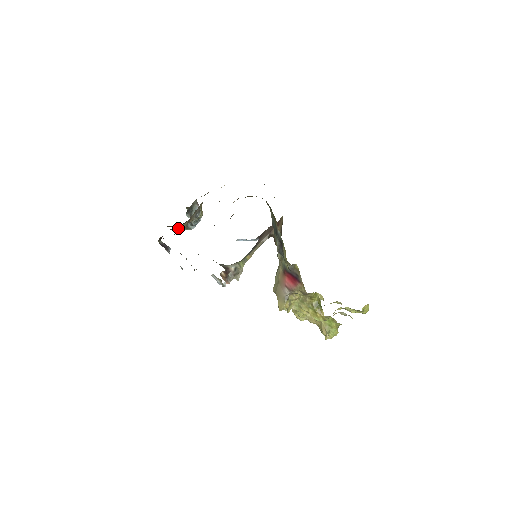
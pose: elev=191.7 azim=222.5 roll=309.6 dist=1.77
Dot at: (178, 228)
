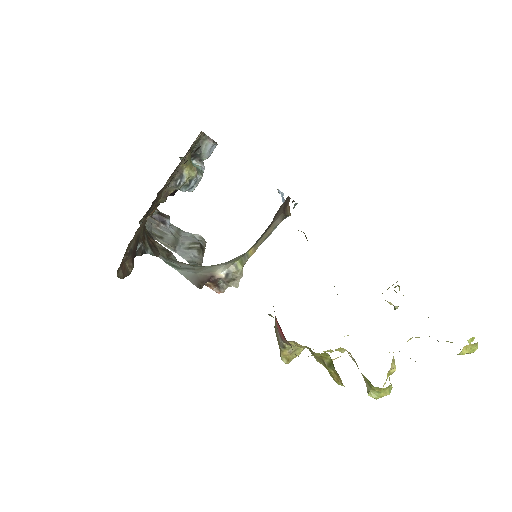
Dot at: occluded
